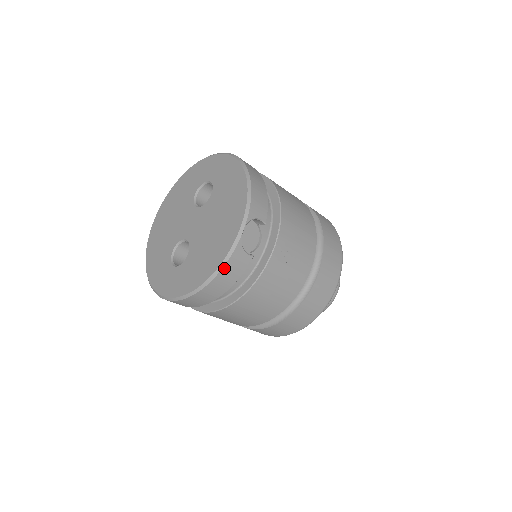
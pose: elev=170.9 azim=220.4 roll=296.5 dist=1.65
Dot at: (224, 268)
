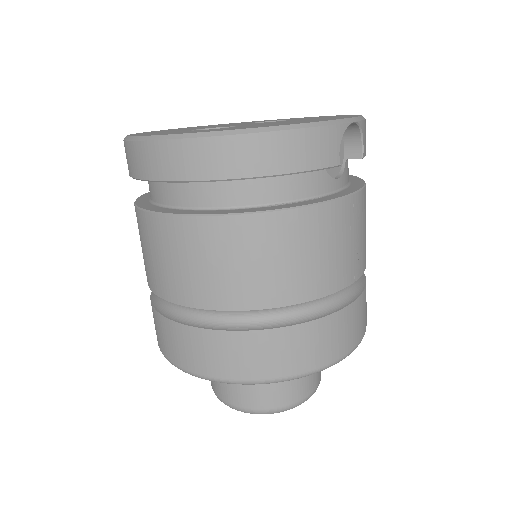
Dot at: (310, 130)
